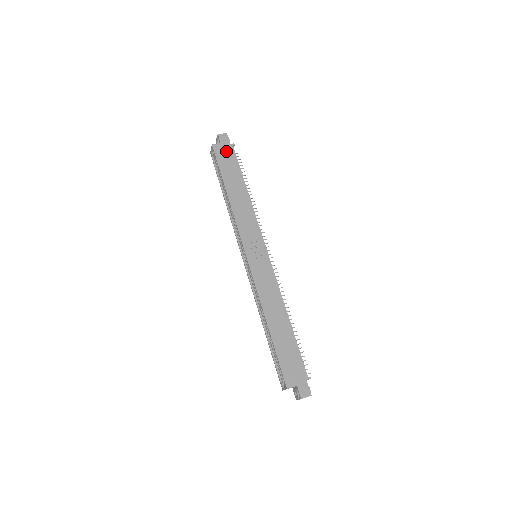
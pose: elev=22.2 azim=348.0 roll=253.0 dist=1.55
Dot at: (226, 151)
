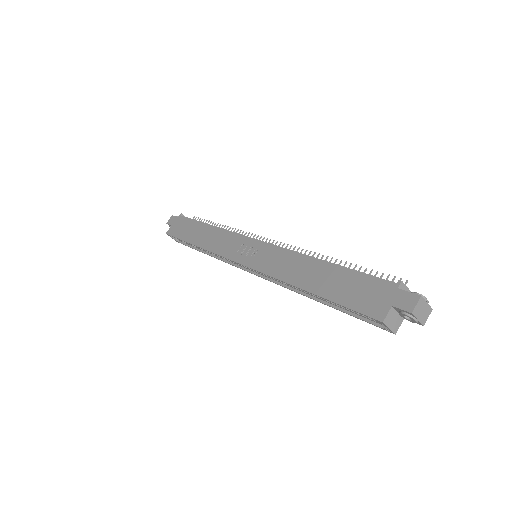
Dot at: (178, 224)
